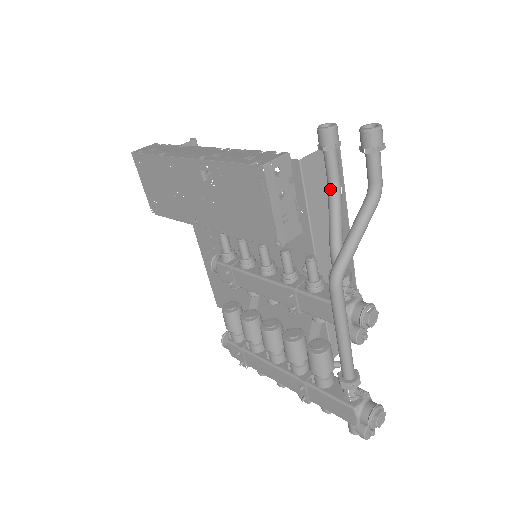
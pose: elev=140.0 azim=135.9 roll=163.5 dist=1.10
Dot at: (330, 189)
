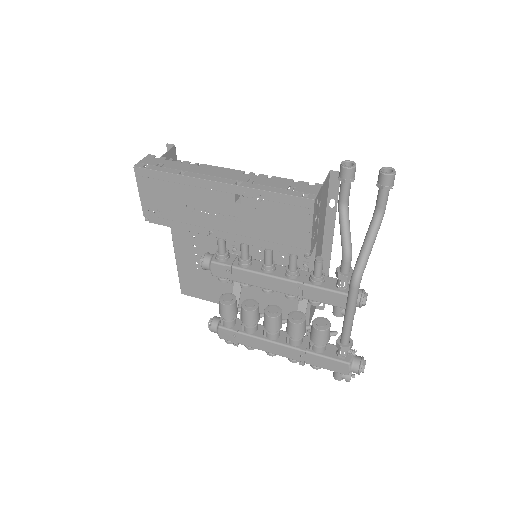
Dot at: (342, 209)
